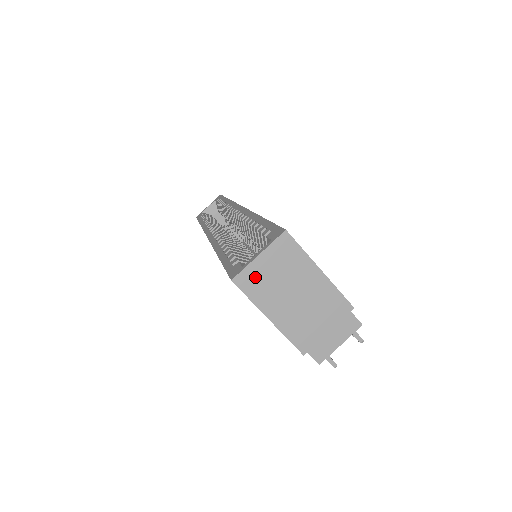
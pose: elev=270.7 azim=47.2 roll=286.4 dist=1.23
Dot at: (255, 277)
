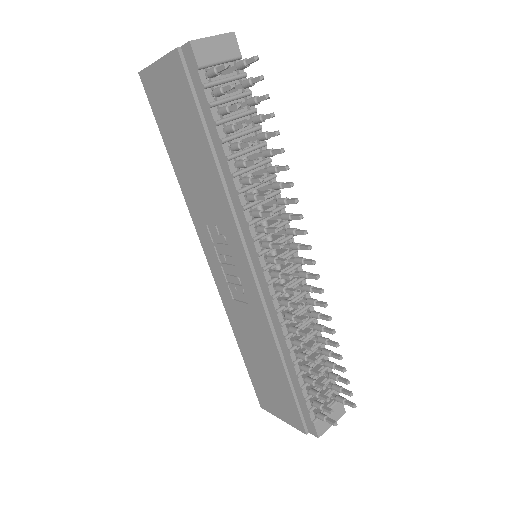
Dot at: occluded
